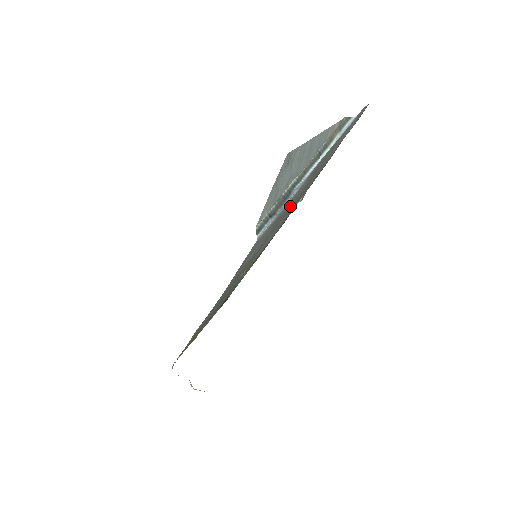
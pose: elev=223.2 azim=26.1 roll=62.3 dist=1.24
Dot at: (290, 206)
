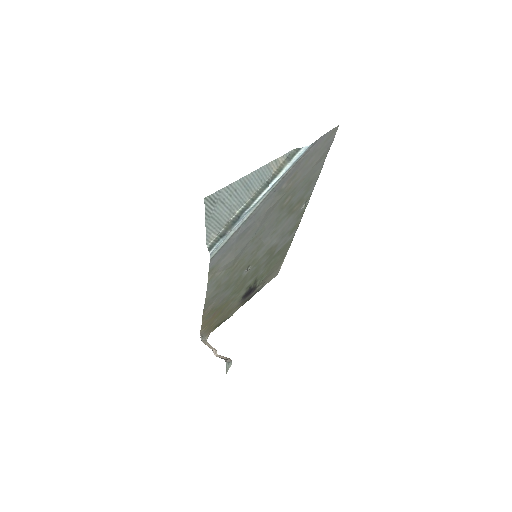
Dot at: (267, 220)
